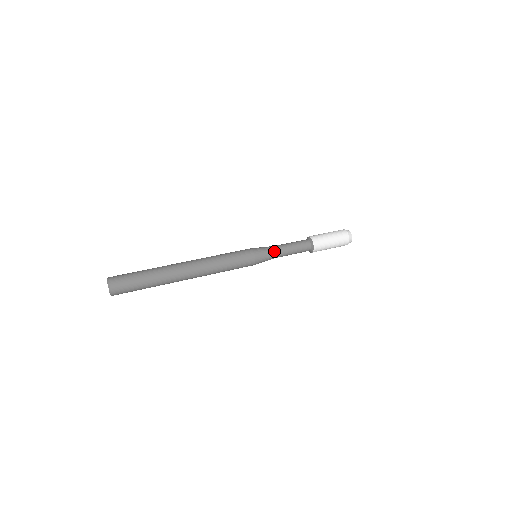
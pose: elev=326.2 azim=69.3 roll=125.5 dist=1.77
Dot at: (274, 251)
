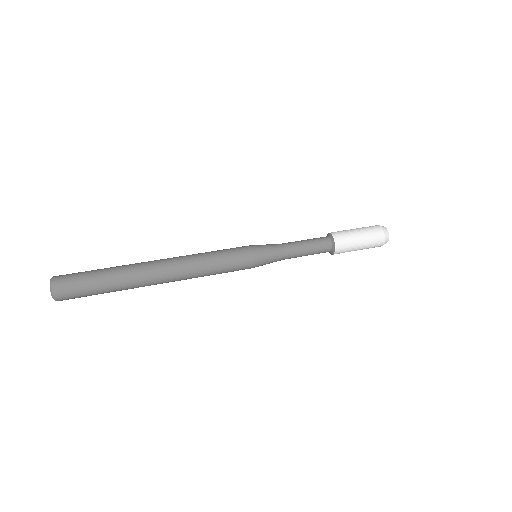
Dot at: (281, 257)
